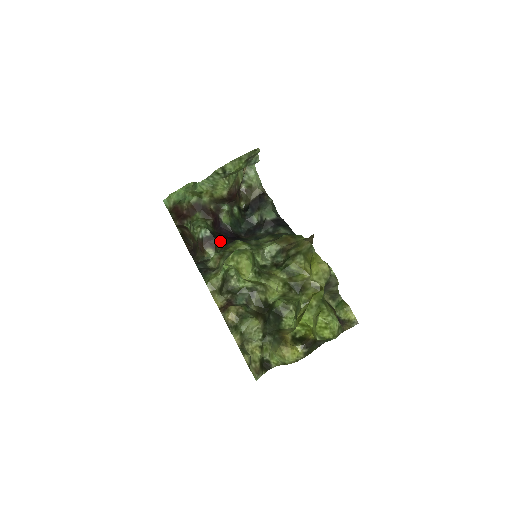
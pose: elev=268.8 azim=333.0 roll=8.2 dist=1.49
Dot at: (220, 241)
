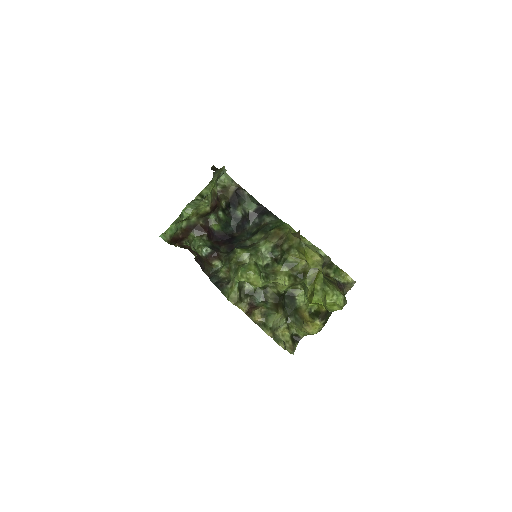
Dot at: (220, 251)
